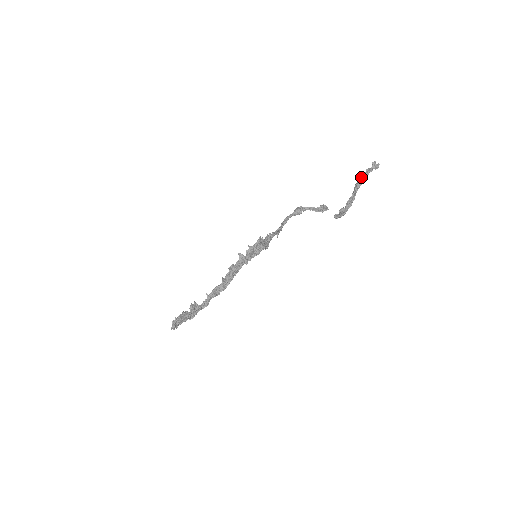
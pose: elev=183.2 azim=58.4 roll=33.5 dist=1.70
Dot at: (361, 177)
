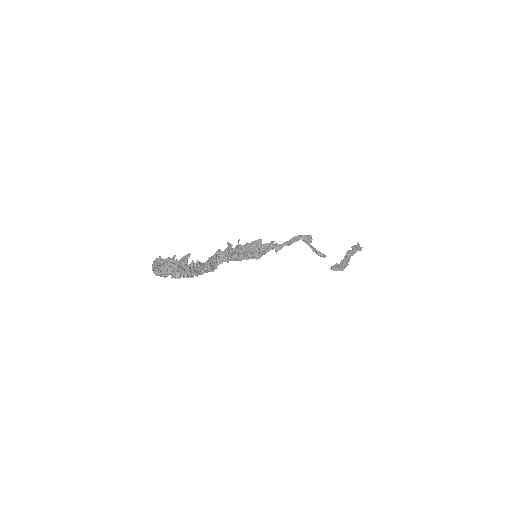
Dot at: occluded
